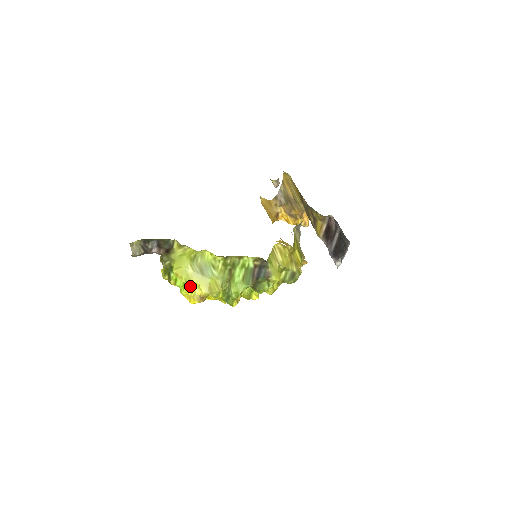
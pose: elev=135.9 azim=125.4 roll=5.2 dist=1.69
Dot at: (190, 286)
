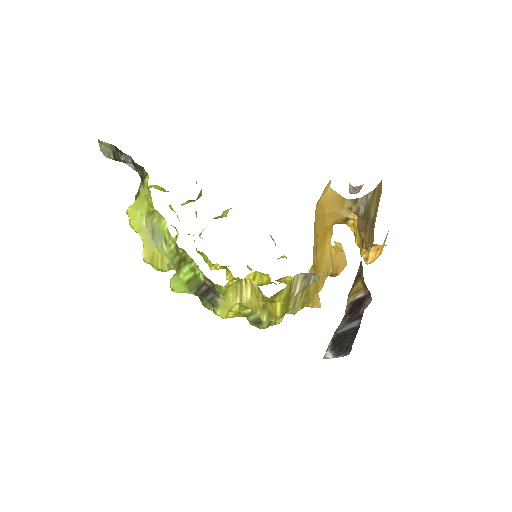
Dot at: occluded
